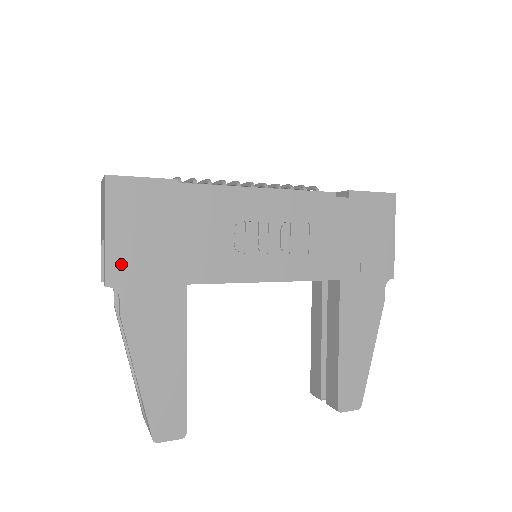
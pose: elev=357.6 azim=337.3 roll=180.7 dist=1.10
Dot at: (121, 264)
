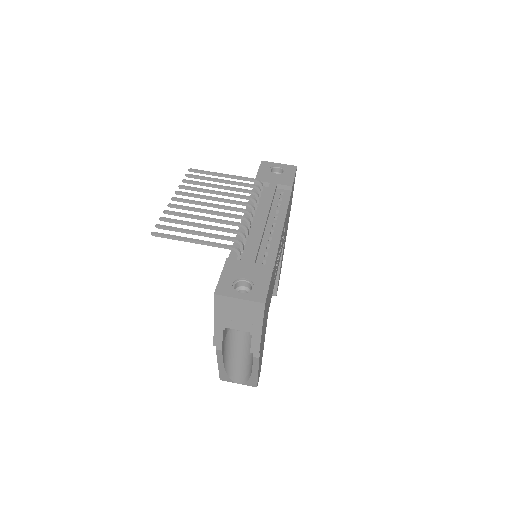
Dot at: occluded
